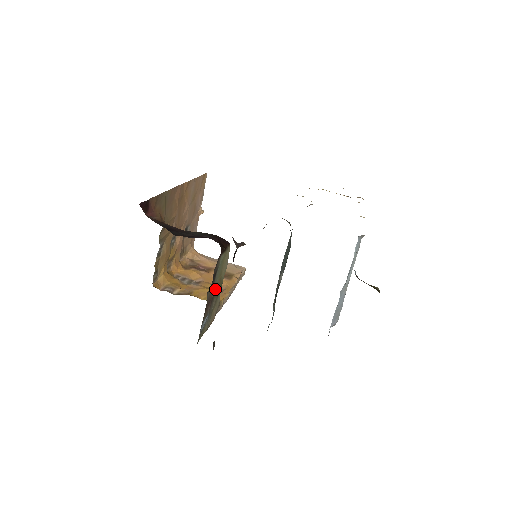
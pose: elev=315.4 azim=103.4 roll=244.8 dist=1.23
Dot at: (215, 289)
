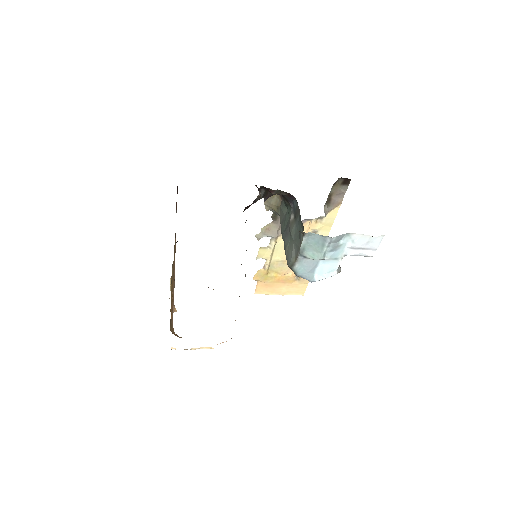
Dot at: occluded
